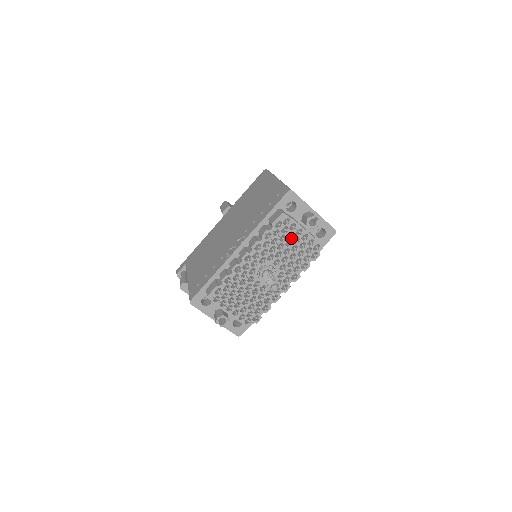
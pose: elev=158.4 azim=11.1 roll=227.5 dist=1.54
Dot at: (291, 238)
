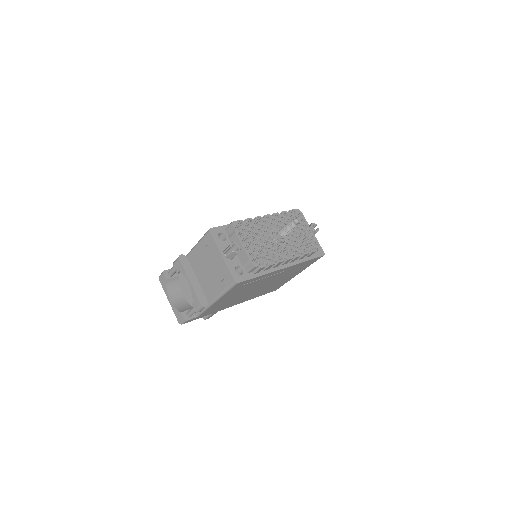
Dot at: (300, 227)
